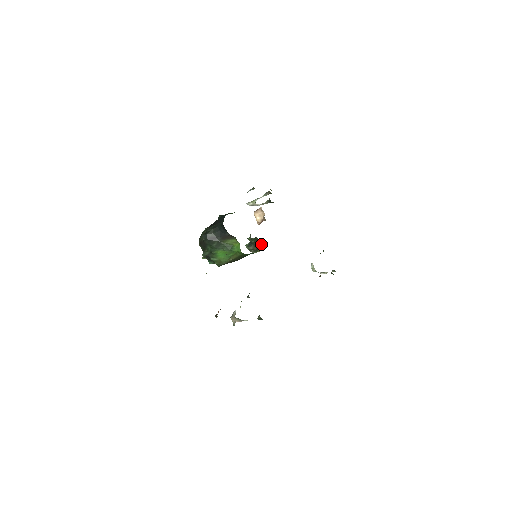
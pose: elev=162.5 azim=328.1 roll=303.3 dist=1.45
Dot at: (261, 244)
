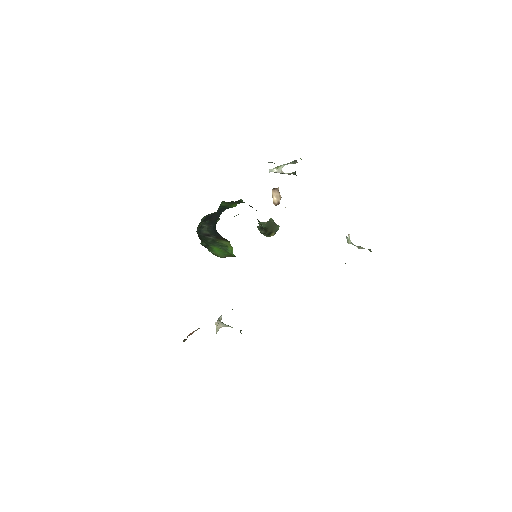
Dot at: (275, 228)
